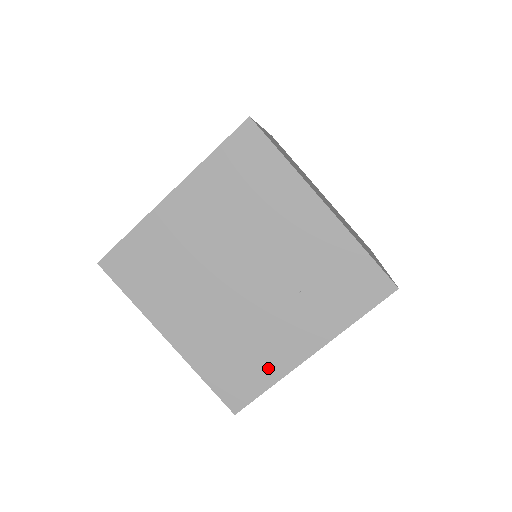
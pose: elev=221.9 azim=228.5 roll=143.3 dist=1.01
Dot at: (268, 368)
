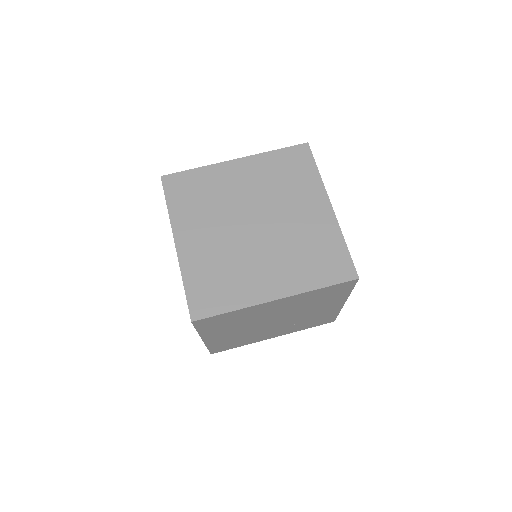
Dot at: (247, 342)
